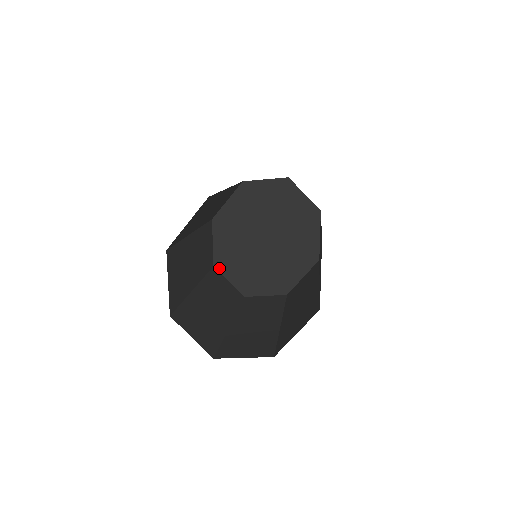
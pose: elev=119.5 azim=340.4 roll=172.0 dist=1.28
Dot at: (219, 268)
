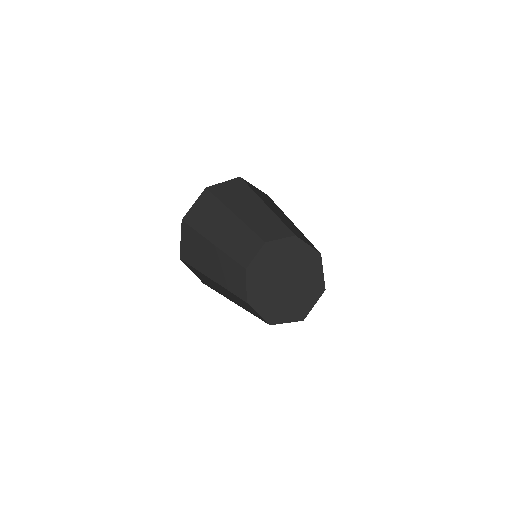
Dot at: (274, 322)
